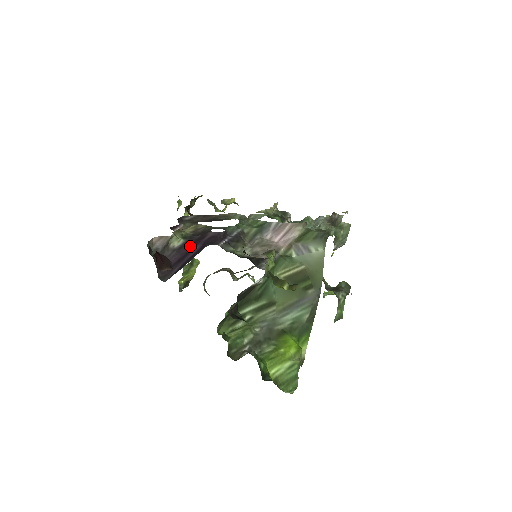
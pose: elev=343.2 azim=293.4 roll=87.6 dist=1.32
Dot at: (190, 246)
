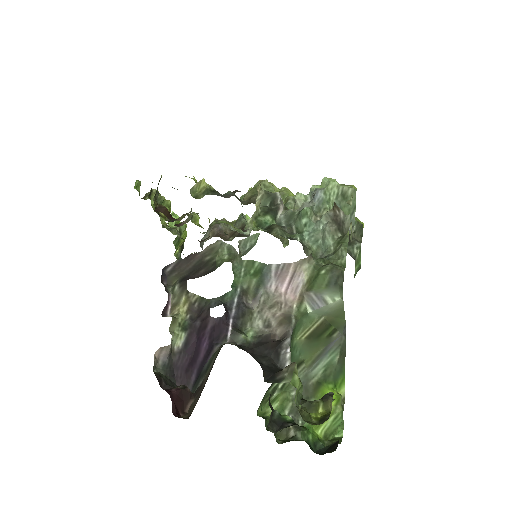
Dot at: (195, 341)
